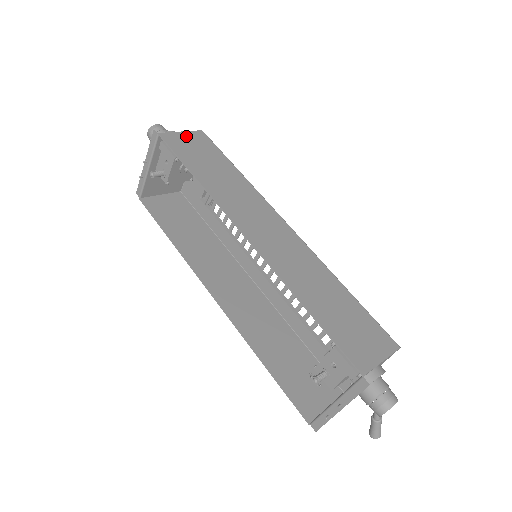
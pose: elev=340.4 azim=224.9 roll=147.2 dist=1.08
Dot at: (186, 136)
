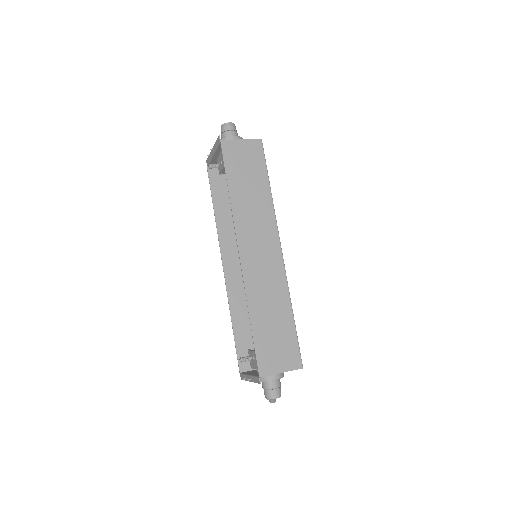
Dot at: (243, 145)
